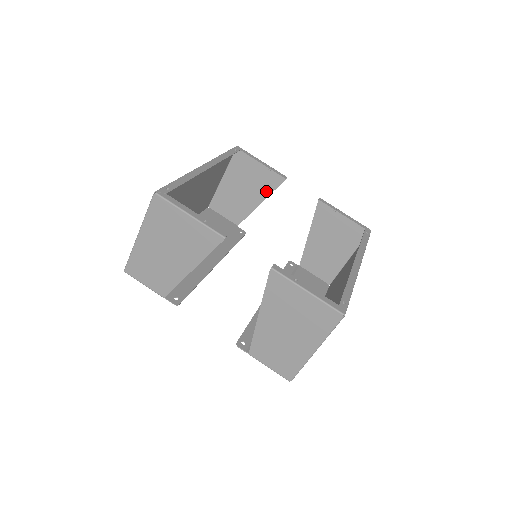
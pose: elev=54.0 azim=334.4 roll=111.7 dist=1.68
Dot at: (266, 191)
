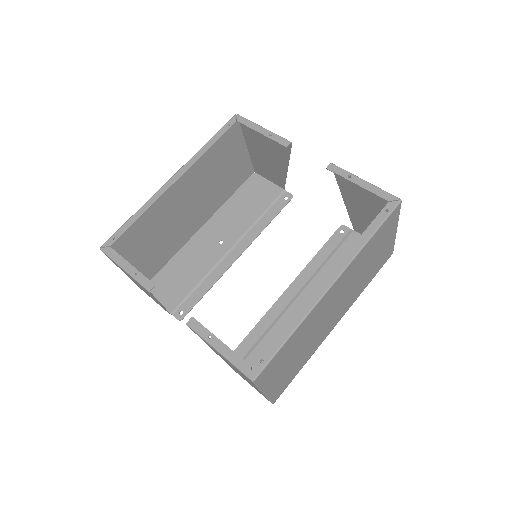
Dot at: (284, 157)
